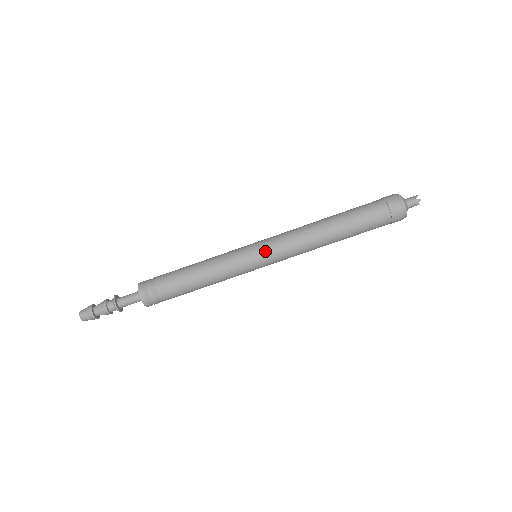
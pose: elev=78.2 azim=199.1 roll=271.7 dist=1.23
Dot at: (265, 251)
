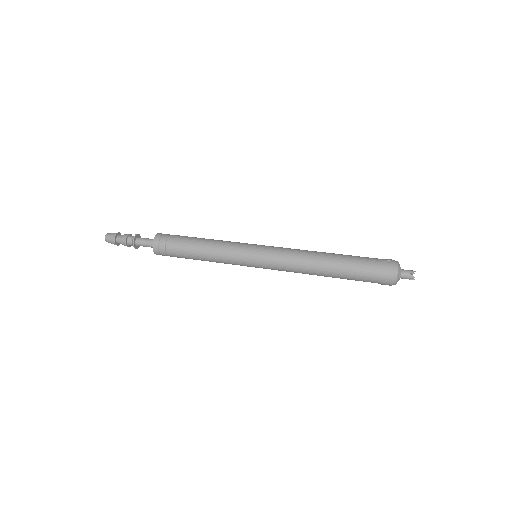
Dot at: (262, 259)
